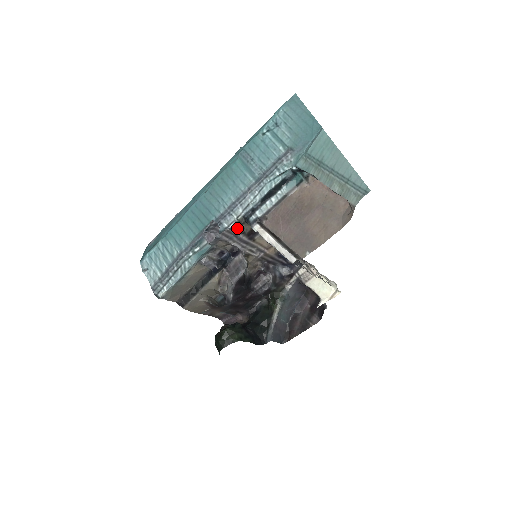
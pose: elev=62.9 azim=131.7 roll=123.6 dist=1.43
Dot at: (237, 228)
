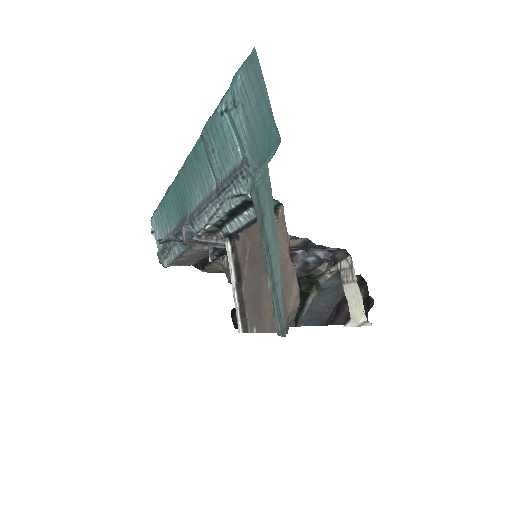
Dot at: (211, 234)
